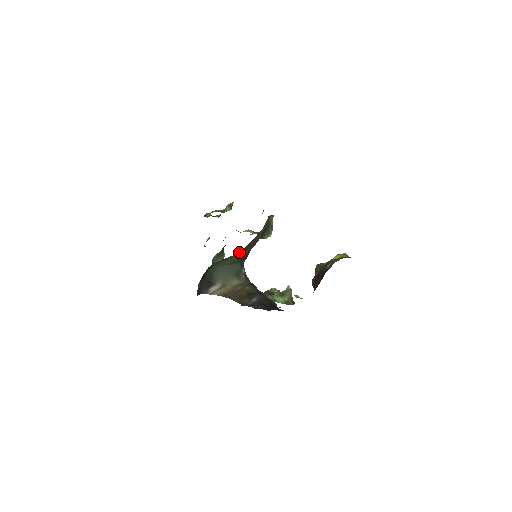
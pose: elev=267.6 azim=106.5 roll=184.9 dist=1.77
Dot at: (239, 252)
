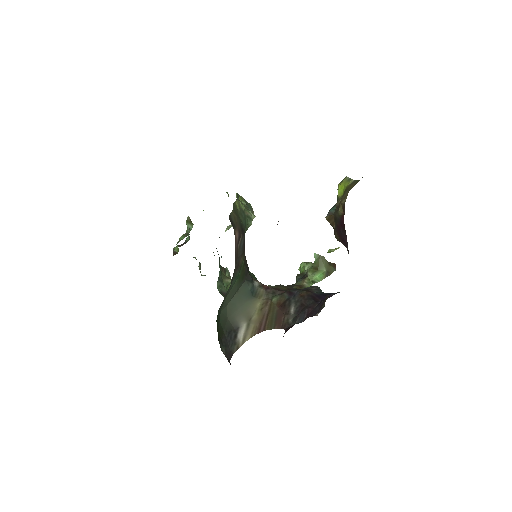
Dot at: (234, 276)
